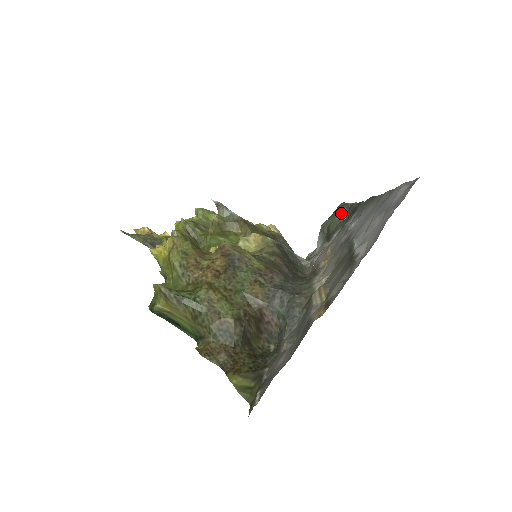
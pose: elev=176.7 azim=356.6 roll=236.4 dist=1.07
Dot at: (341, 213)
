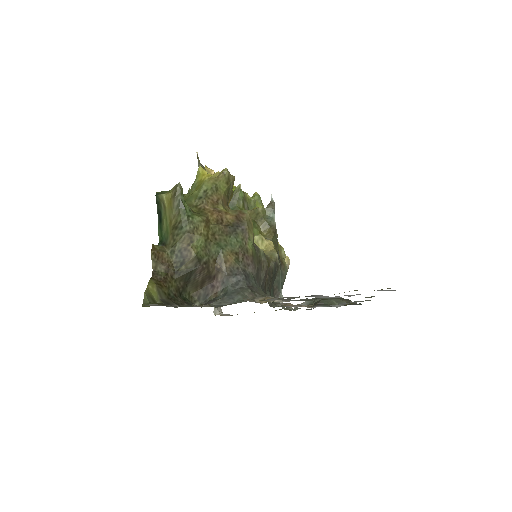
Dot at: (340, 301)
